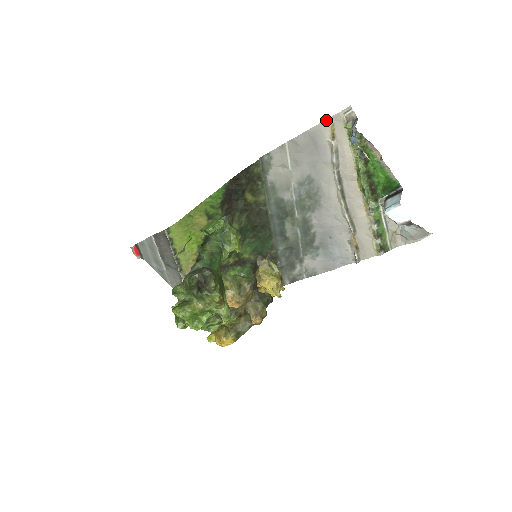
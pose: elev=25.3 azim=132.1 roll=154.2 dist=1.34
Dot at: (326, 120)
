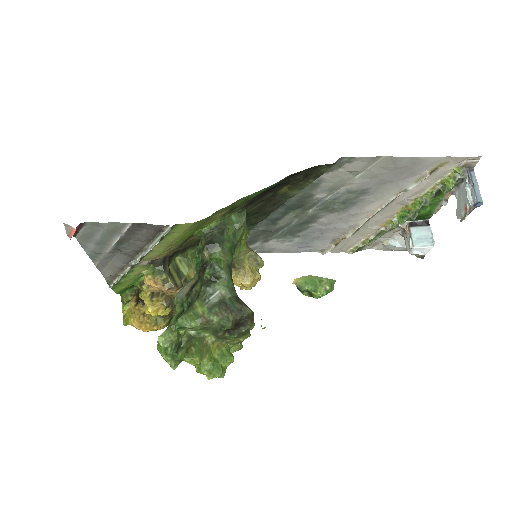
Dot at: (447, 156)
